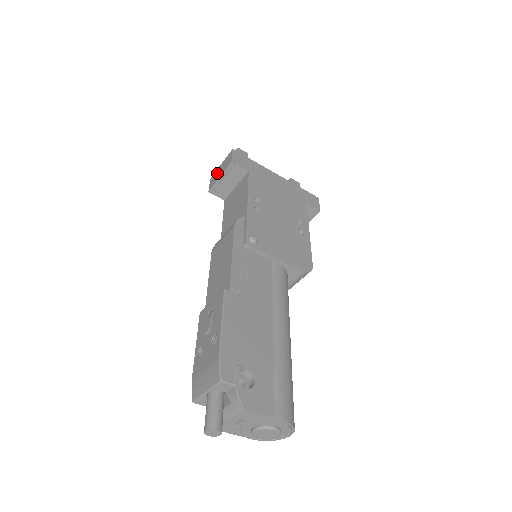
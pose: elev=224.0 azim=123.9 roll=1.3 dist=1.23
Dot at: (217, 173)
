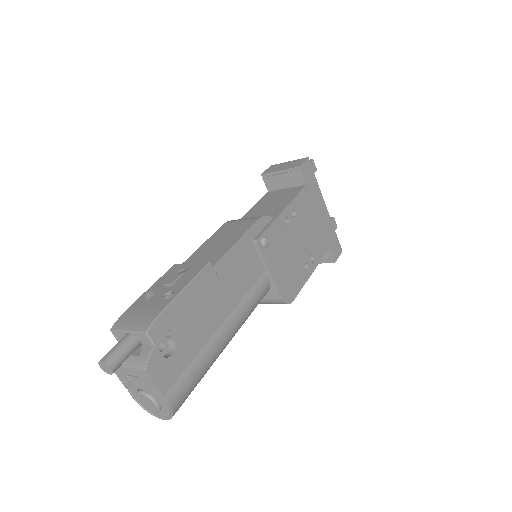
Dot at: (280, 165)
